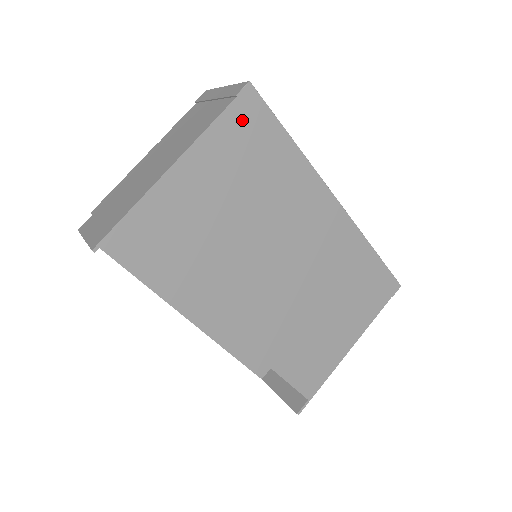
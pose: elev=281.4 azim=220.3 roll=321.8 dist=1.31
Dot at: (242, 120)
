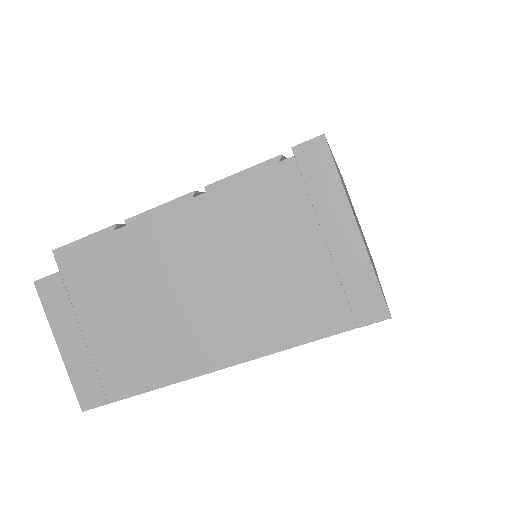
Dot at: occluded
